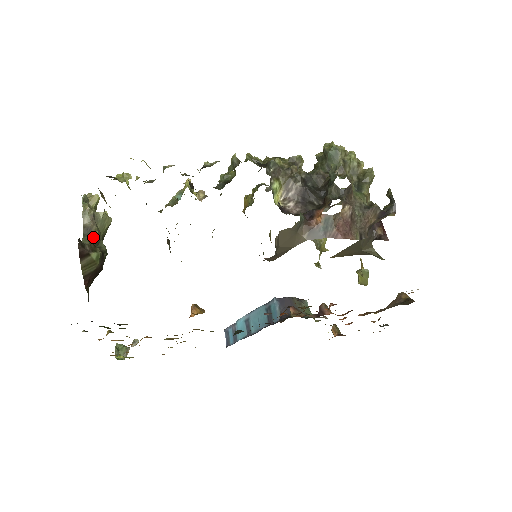
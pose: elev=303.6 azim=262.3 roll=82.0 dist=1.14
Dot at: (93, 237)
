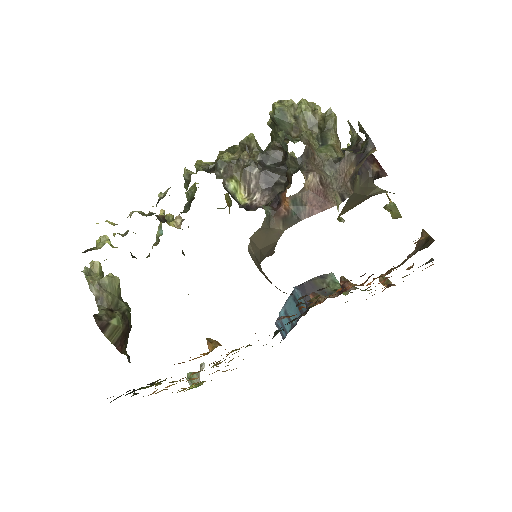
Dot at: (108, 304)
